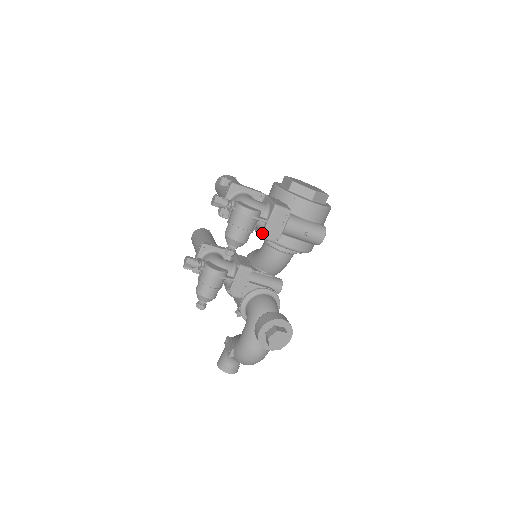
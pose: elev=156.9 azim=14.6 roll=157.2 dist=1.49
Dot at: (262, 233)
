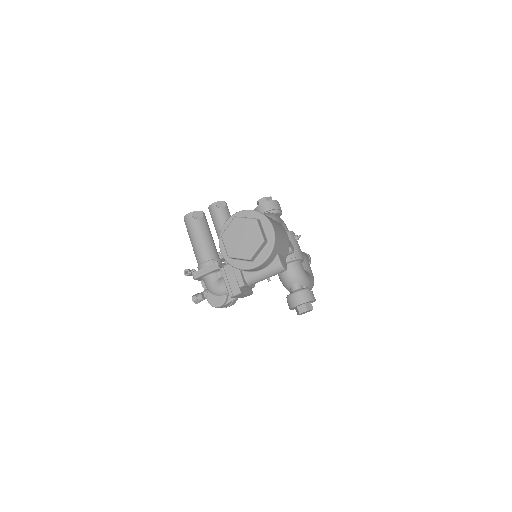
Dot at: occluded
